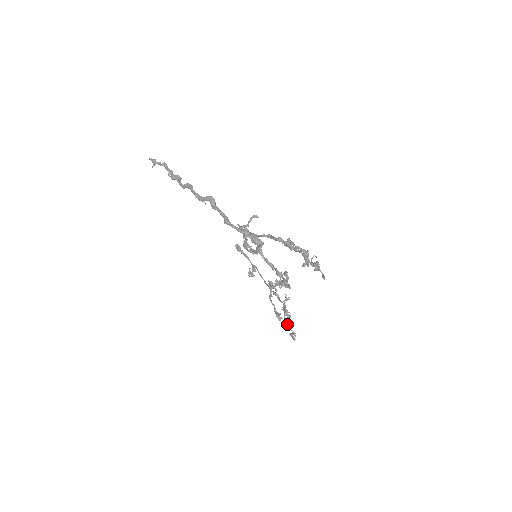
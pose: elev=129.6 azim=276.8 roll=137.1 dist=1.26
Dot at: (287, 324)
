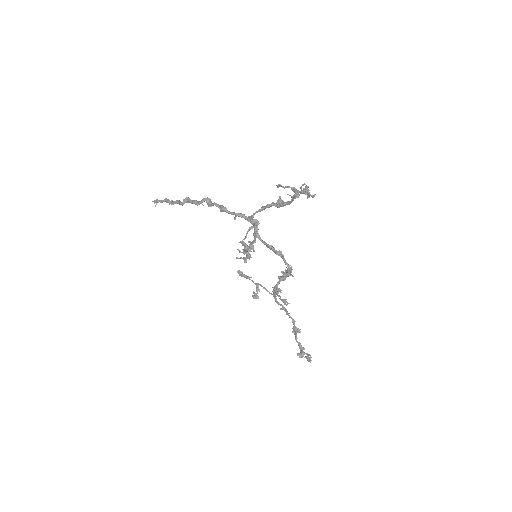
Dot at: (300, 347)
